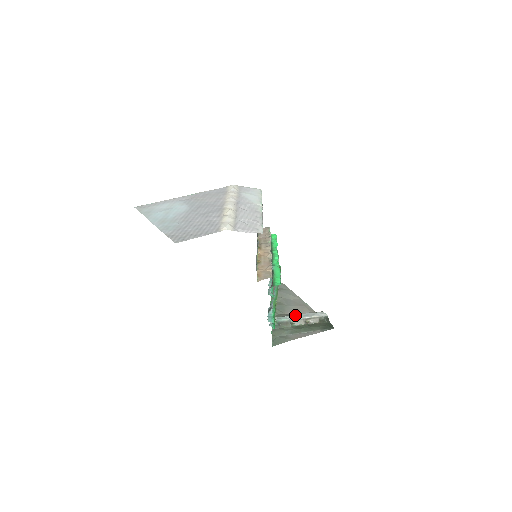
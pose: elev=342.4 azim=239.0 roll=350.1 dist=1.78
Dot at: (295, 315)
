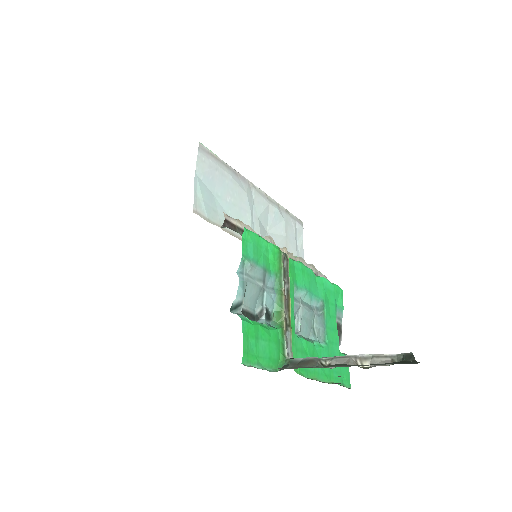
Dot at: occluded
